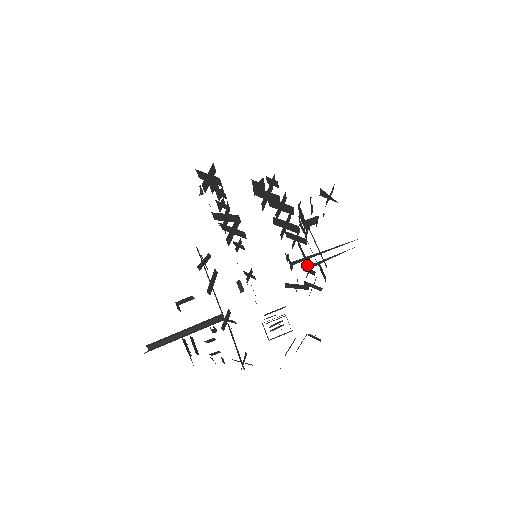
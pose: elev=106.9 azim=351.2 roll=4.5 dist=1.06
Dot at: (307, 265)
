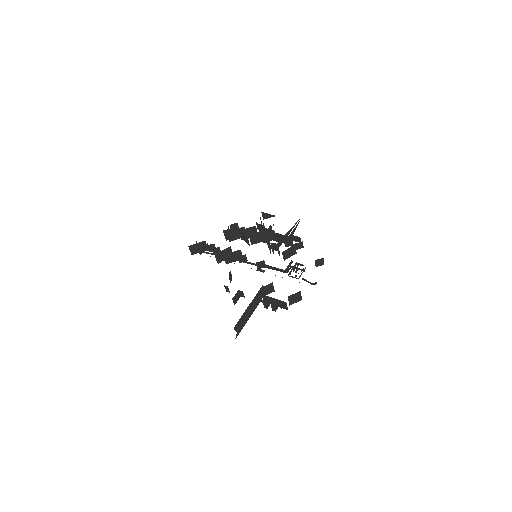
Dot at: (285, 244)
